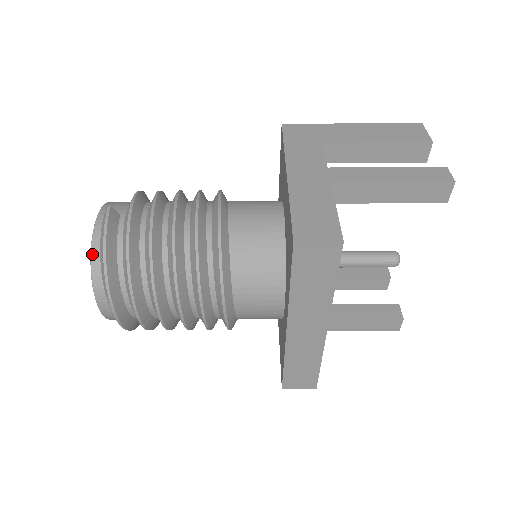
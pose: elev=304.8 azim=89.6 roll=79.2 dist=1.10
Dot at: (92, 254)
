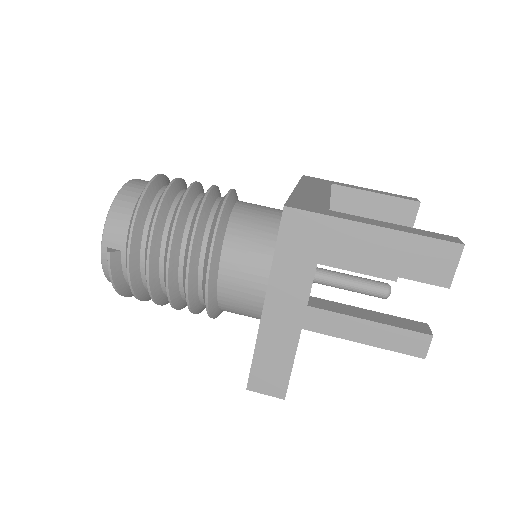
Dot at: (106, 277)
